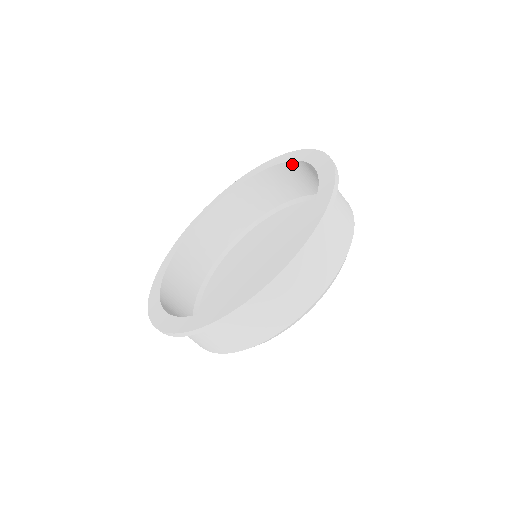
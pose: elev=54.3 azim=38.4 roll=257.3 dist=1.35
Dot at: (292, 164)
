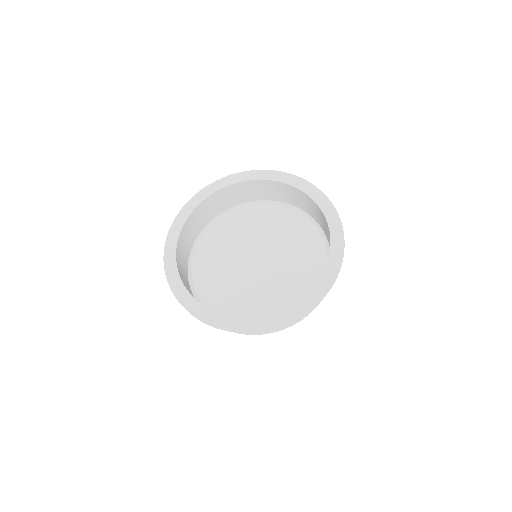
Dot at: (259, 181)
